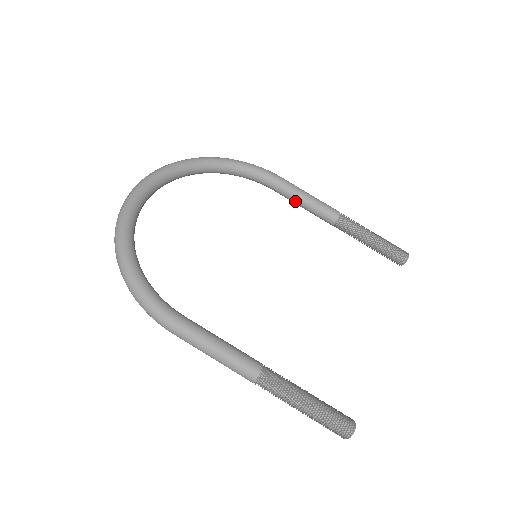
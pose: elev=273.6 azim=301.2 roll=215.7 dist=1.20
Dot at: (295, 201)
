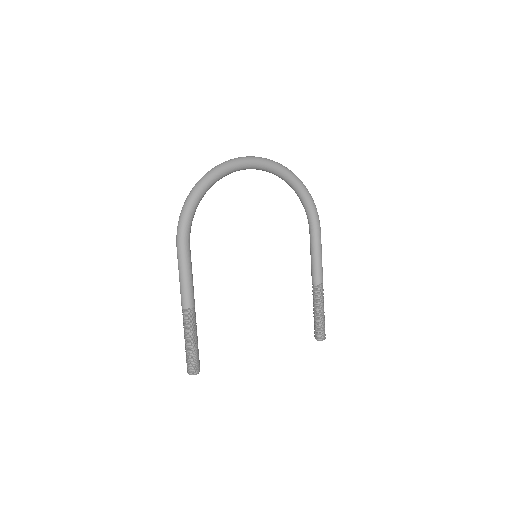
Dot at: (311, 251)
